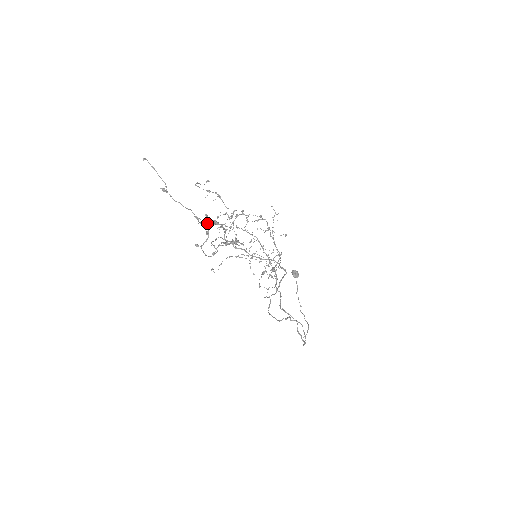
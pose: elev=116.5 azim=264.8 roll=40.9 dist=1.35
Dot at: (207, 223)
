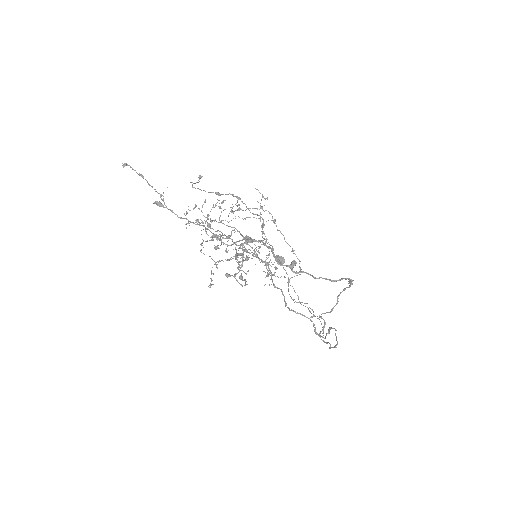
Dot at: occluded
